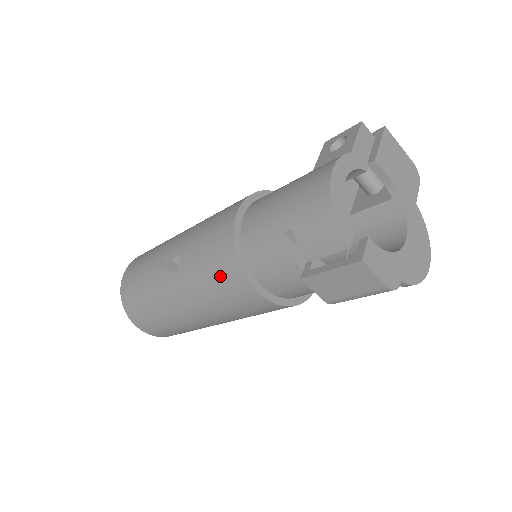
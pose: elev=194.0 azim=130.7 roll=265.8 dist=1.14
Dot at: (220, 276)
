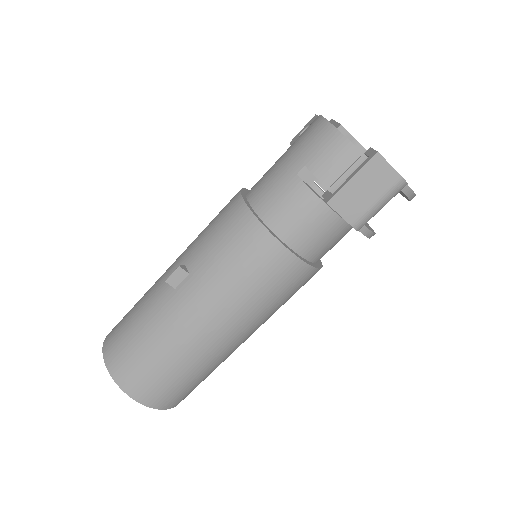
Dot at: (241, 250)
